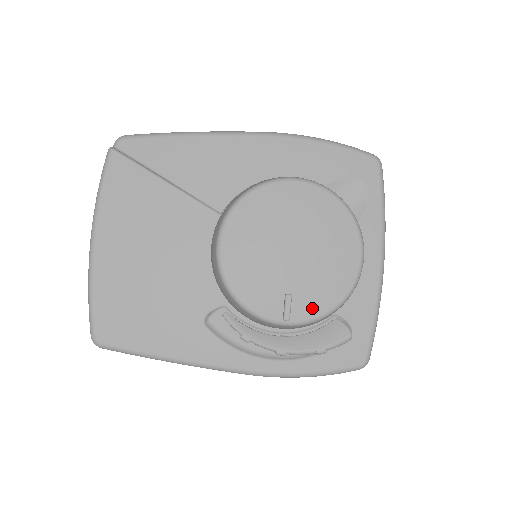
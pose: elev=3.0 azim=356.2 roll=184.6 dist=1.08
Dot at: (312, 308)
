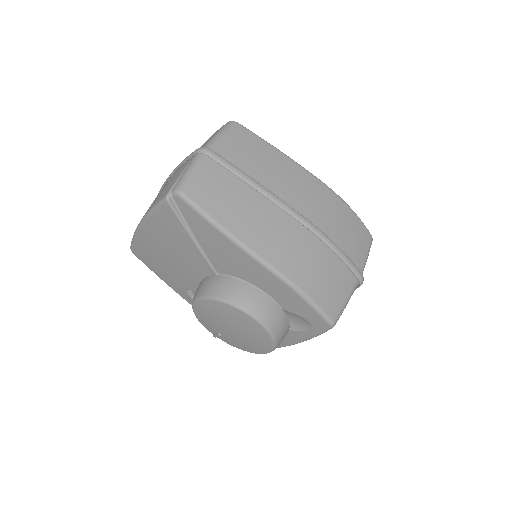
Dot at: (229, 343)
